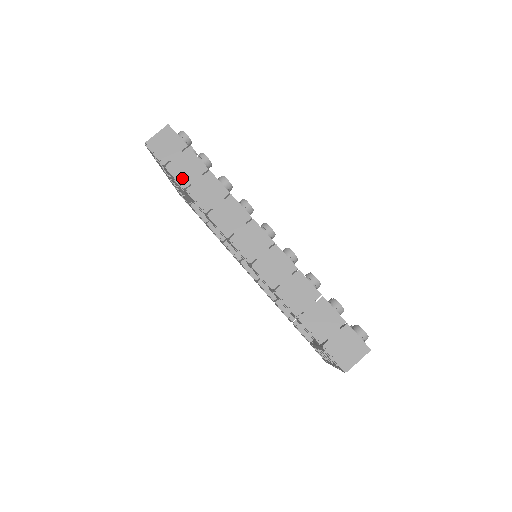
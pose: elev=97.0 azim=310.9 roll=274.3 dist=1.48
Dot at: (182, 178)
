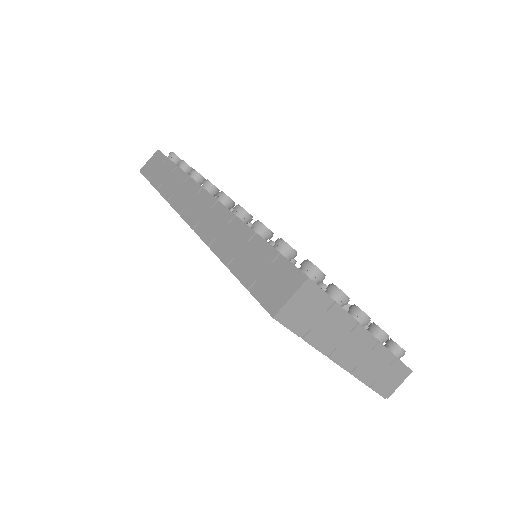
Dot at: (157, 182)
